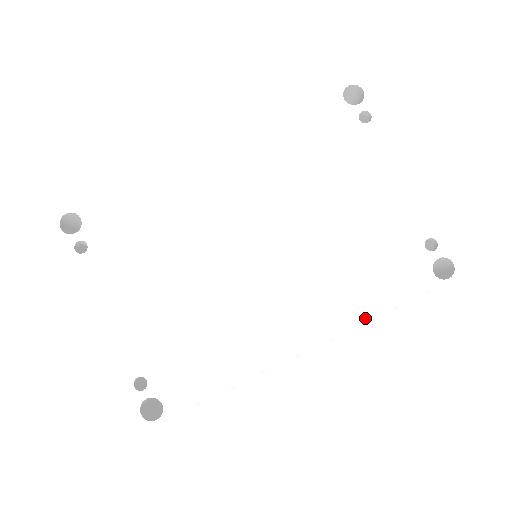
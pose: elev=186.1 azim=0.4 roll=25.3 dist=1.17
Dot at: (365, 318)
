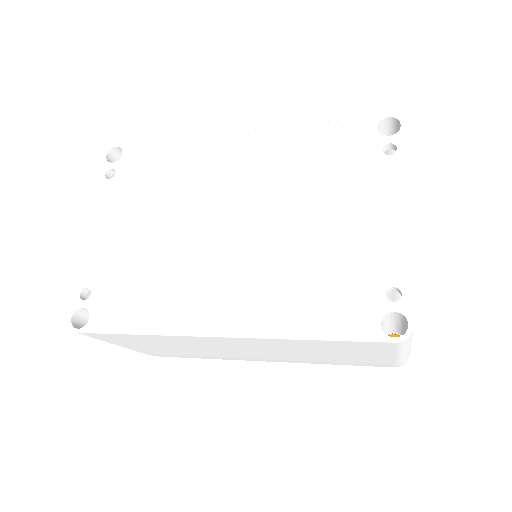
Dot at: (287, 333)
